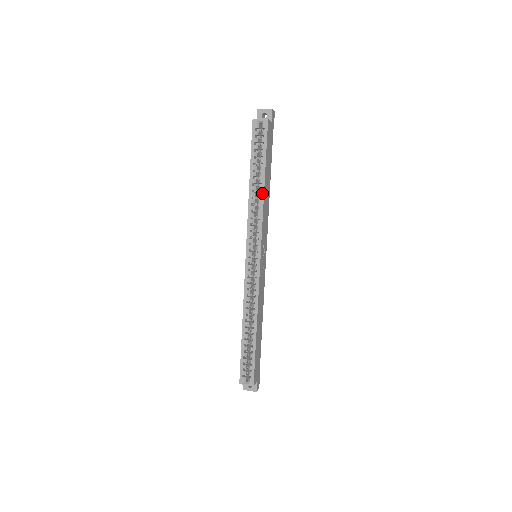
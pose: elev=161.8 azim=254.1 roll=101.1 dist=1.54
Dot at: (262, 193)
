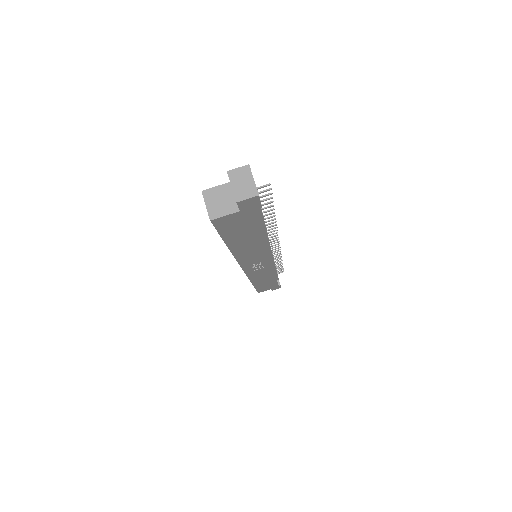
Dot at: occluded
